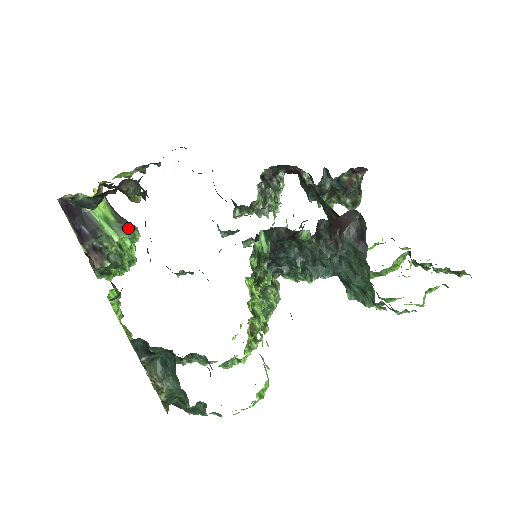
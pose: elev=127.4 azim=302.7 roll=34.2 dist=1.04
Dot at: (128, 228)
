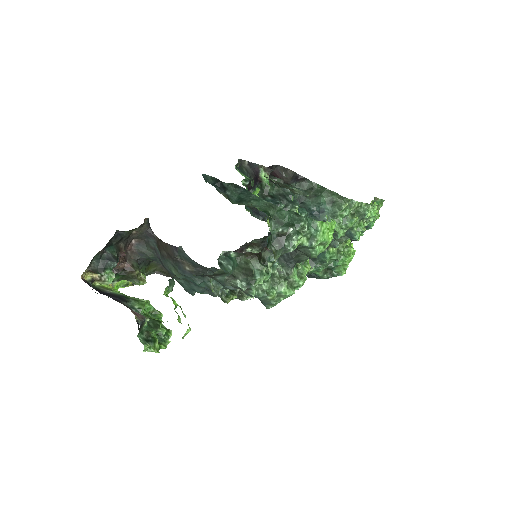
Dot at: occluded
